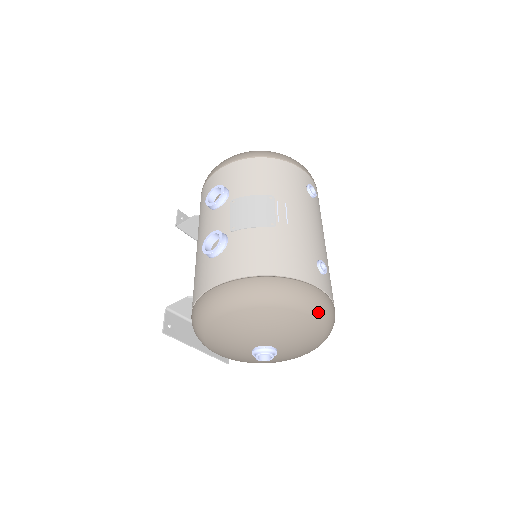
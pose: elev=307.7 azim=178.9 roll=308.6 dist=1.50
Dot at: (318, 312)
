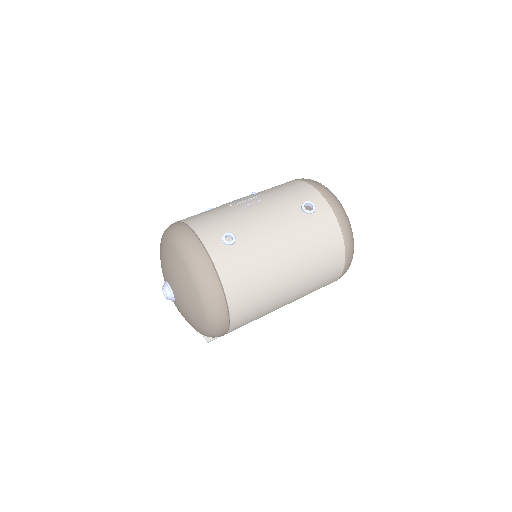
Dot at: (187, 258)
